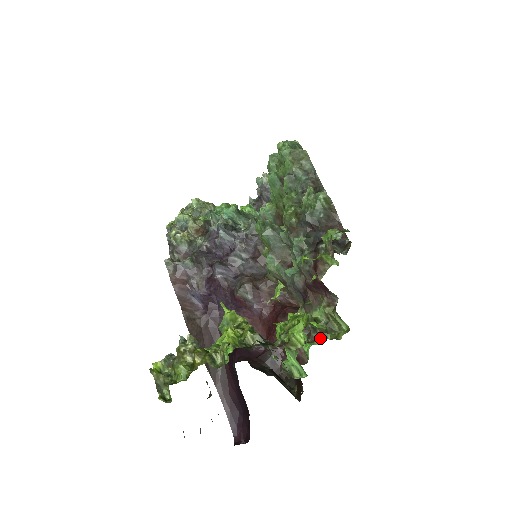
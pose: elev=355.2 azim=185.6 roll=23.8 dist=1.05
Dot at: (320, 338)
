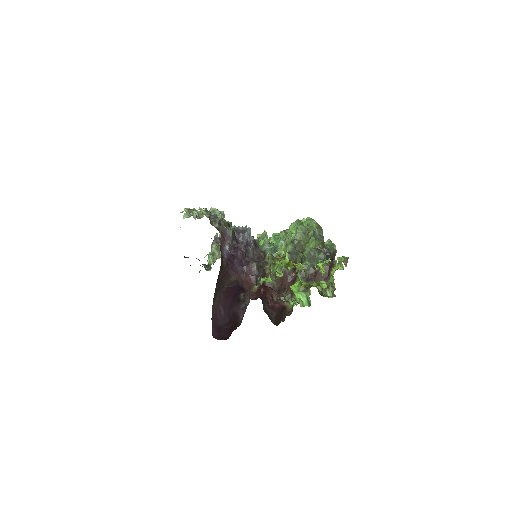
Dot at: (295, 304)
